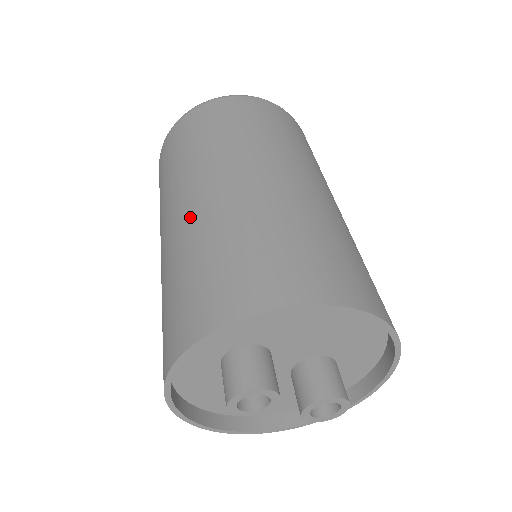
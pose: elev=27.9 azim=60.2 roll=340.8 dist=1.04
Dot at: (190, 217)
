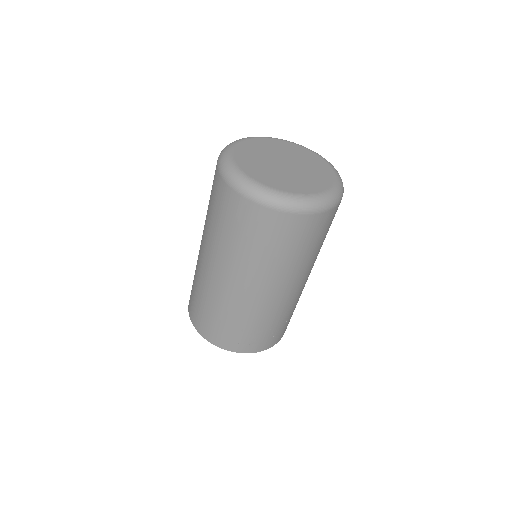
Dot at: (221, 291)
